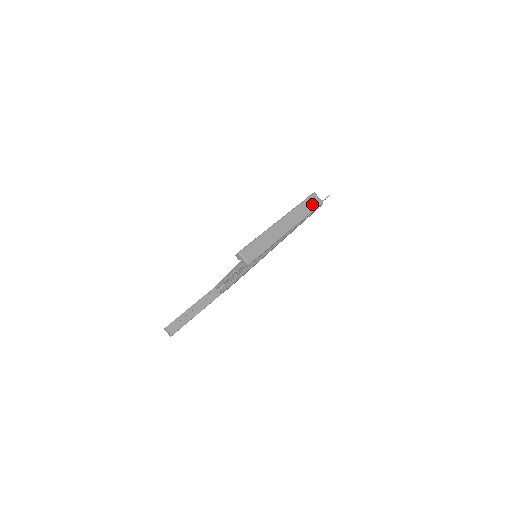
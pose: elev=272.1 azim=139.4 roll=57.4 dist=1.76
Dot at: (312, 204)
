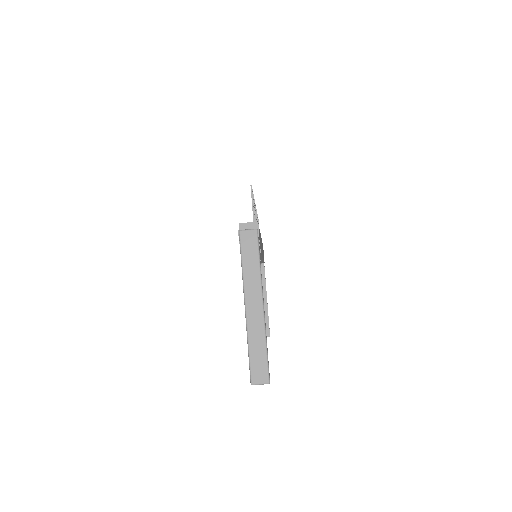
Dot at: (250, 247)
